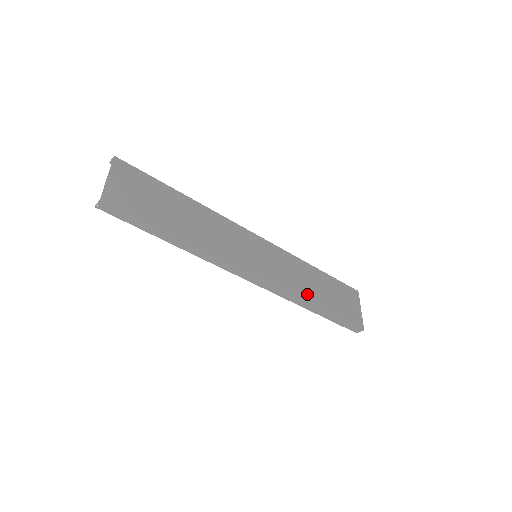
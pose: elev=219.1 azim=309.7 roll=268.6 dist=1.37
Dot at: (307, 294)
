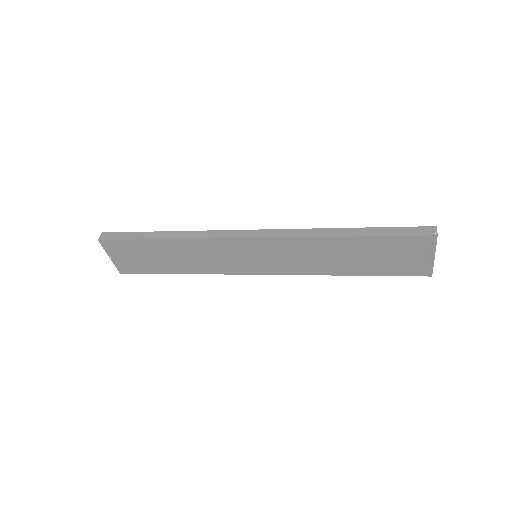
Dot at: (330, 269)
